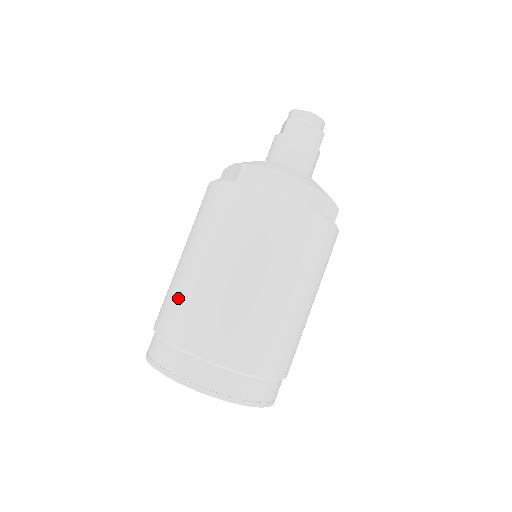
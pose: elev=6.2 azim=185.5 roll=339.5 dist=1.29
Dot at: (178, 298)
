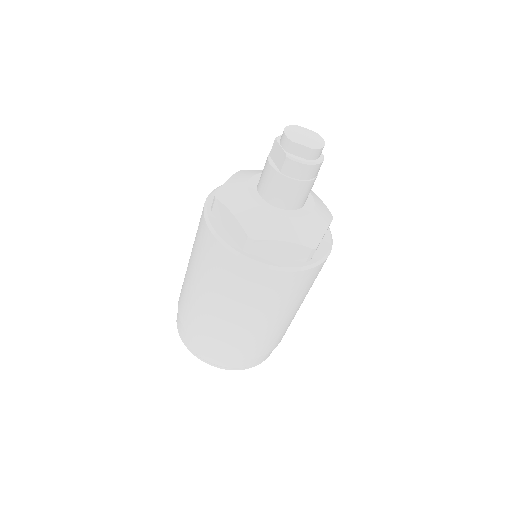
Dot at: (204, 325)
